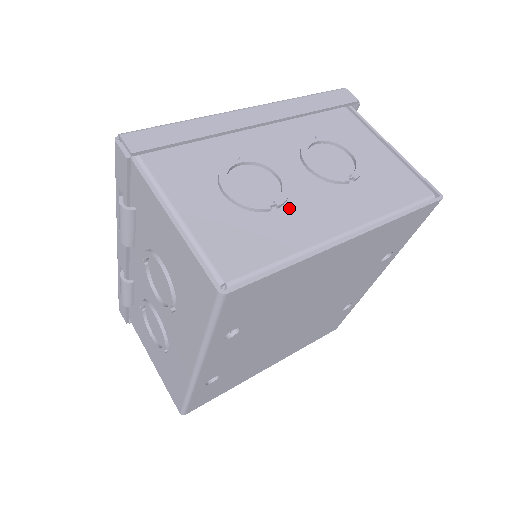
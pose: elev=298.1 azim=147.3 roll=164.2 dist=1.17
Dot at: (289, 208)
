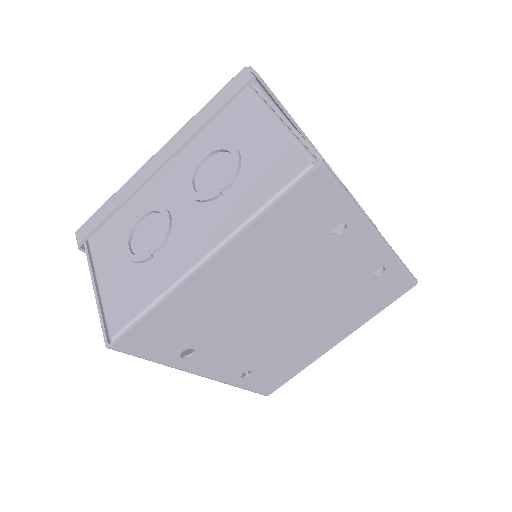
Dot at: (167, 248)
